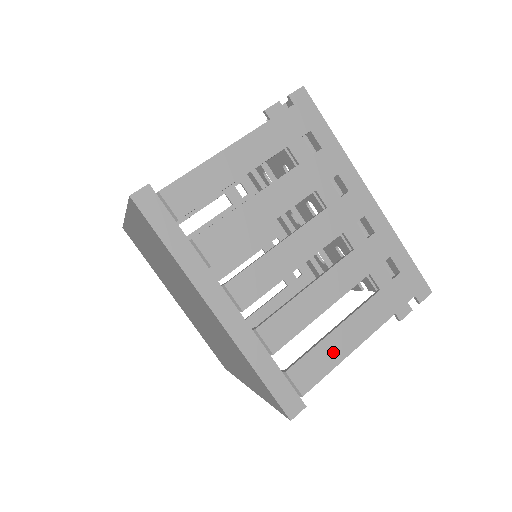
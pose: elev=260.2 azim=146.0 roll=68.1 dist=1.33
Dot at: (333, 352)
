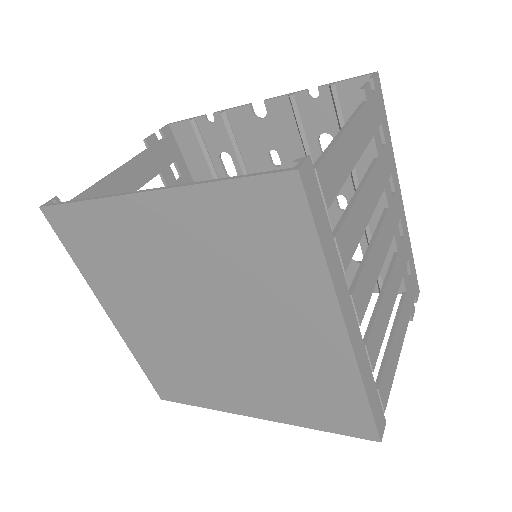
Dot at: (394, 359)
